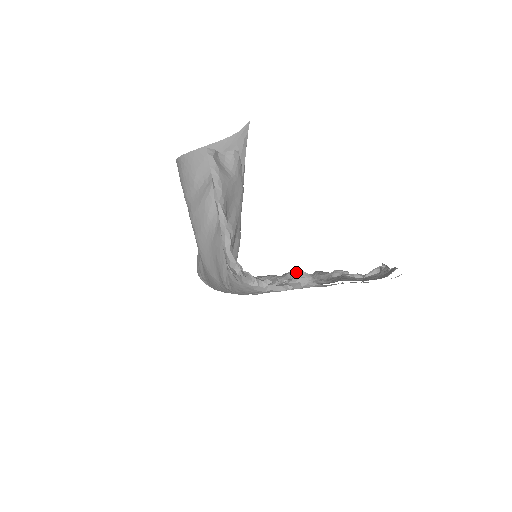
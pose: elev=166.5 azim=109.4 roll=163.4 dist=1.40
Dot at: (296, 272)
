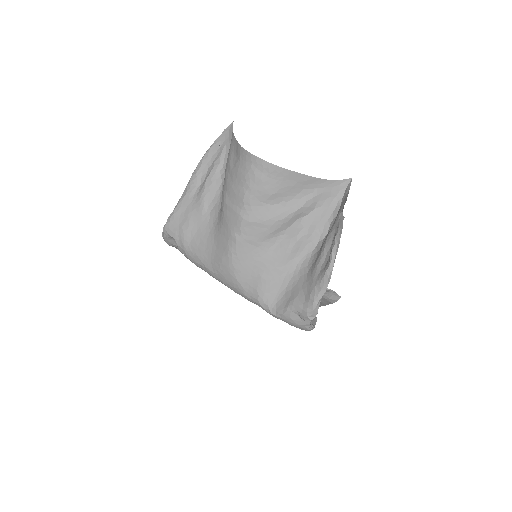
Dot at: occluded
